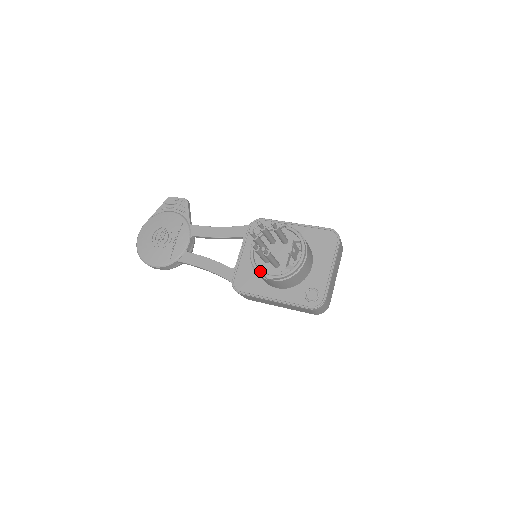
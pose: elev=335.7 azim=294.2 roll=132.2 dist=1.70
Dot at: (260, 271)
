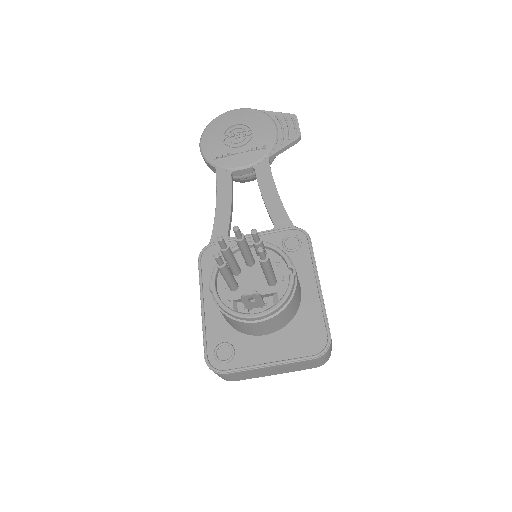
Dot at: (216, 269)
